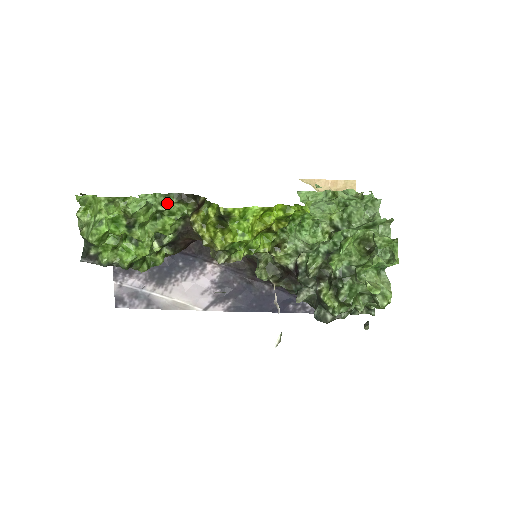
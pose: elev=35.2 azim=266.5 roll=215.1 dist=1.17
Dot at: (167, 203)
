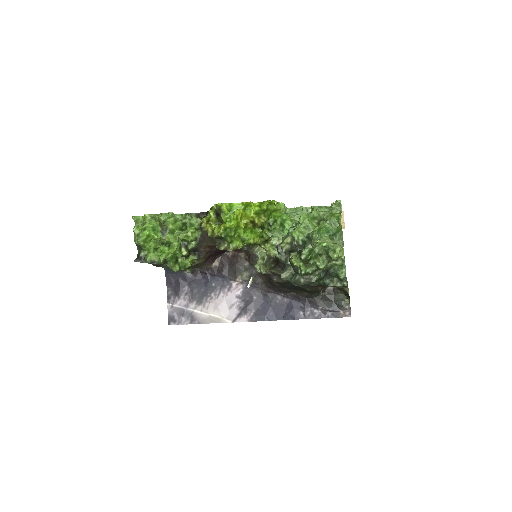
Dot at: (188, 217)
